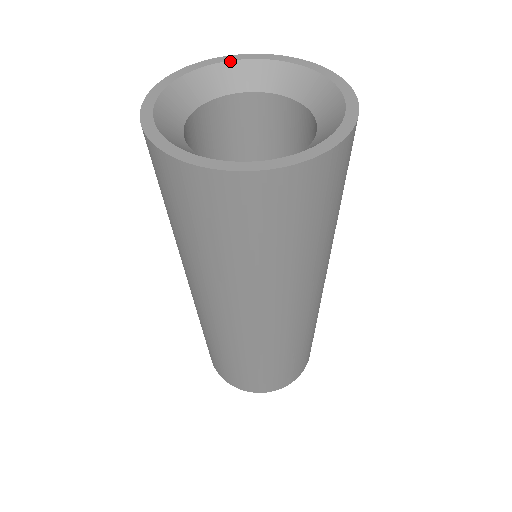
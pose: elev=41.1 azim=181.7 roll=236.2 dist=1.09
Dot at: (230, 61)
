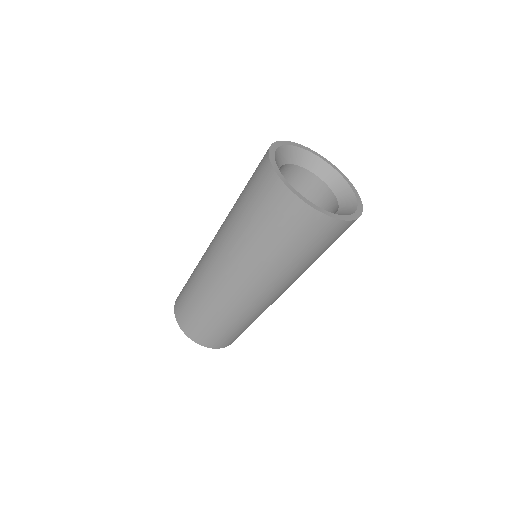
Dot at: (301, 148)
